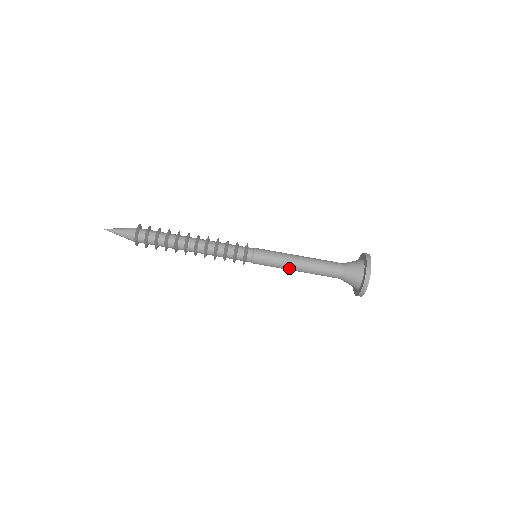
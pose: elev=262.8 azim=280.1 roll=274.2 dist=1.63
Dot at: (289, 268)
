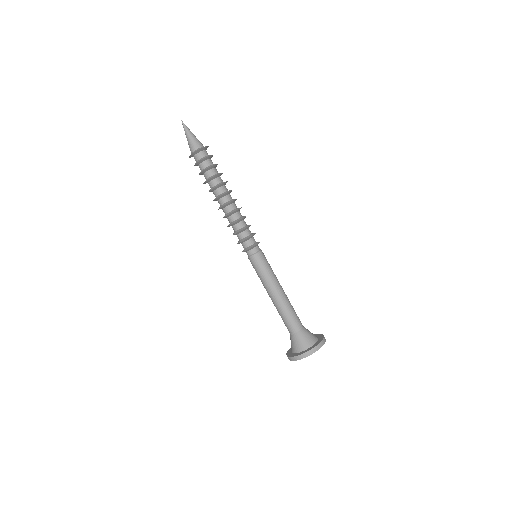
Dot at: (267, 289)
